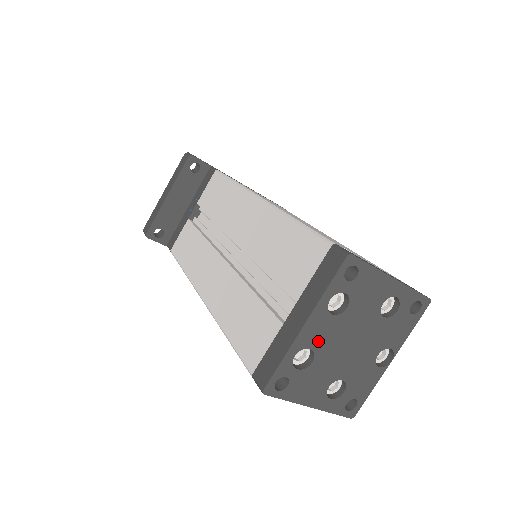
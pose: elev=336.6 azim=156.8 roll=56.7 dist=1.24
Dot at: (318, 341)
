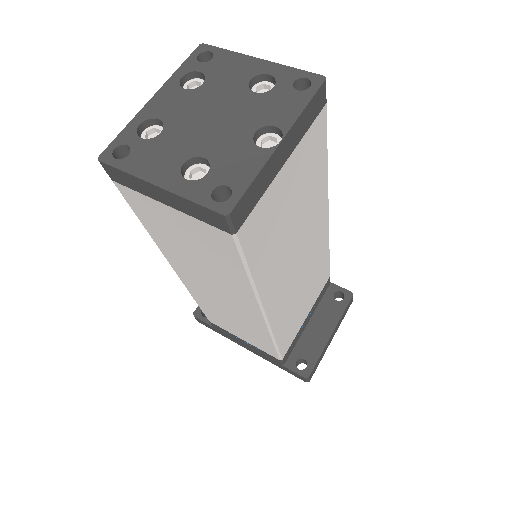
Dot at: (168, 113)
